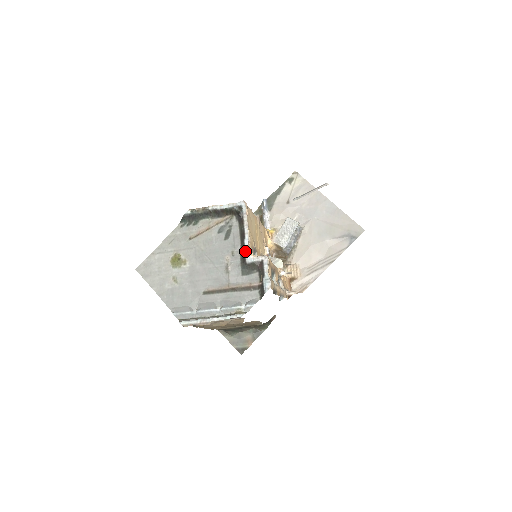
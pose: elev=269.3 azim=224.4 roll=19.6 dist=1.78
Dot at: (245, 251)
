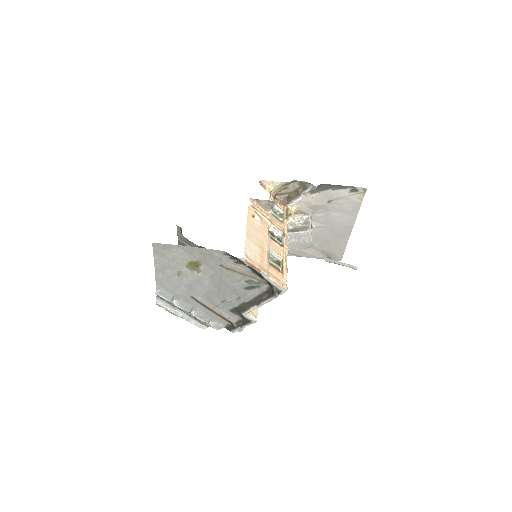
Dot at: (248, 310)
